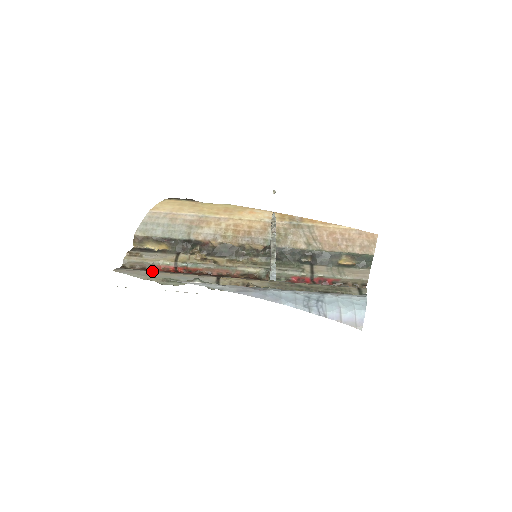
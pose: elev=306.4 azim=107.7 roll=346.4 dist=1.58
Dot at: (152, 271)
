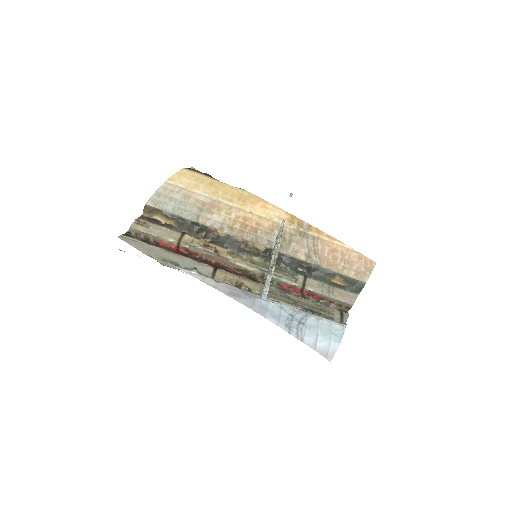
Dot at: (155, 246)
